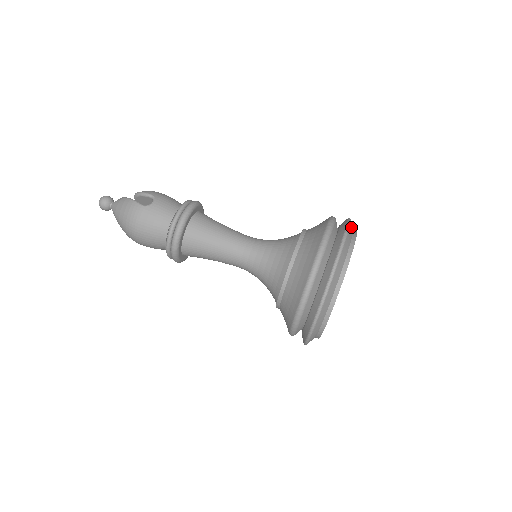
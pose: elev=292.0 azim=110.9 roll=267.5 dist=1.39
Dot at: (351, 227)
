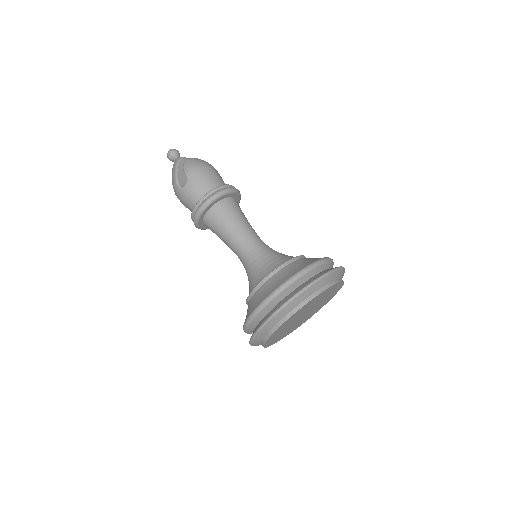
Dot at: (297, 300)
